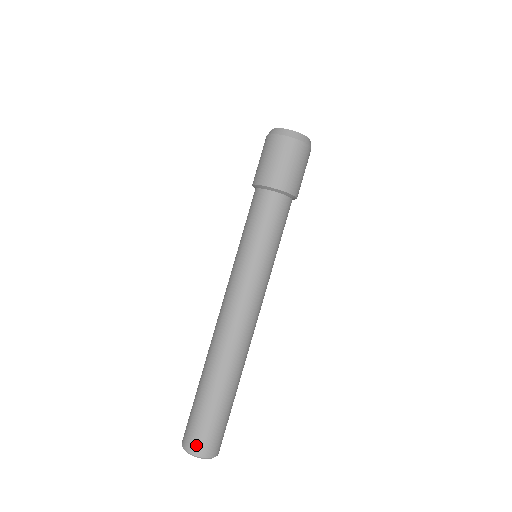
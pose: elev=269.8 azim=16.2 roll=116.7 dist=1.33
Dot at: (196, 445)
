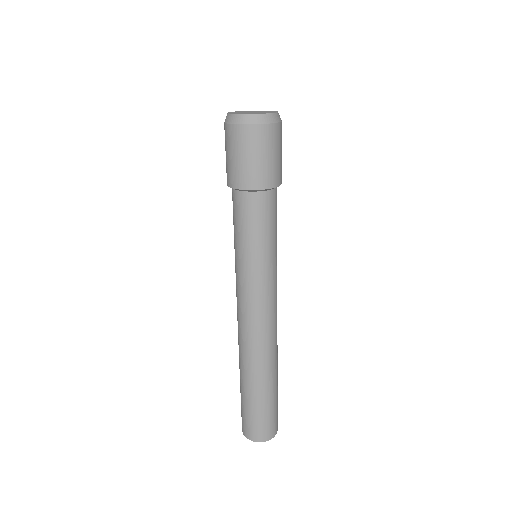
Dot at: (256, 435)
